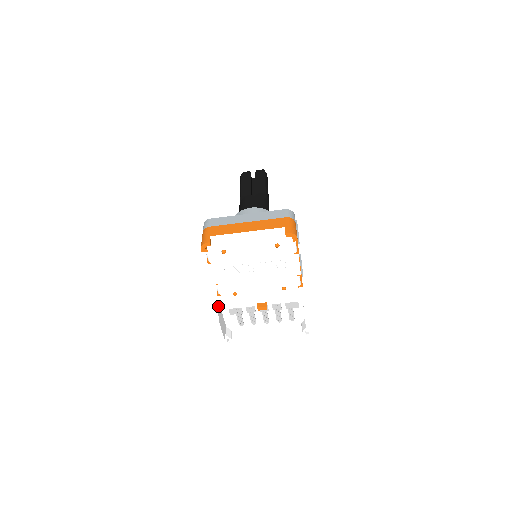
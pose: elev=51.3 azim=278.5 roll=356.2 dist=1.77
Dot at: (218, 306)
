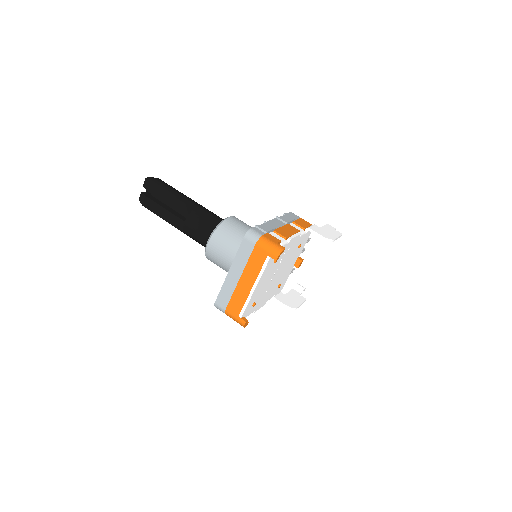
Dot at: (282, 303)
